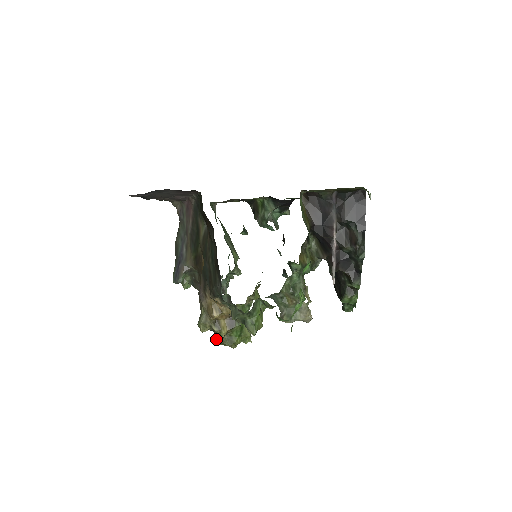
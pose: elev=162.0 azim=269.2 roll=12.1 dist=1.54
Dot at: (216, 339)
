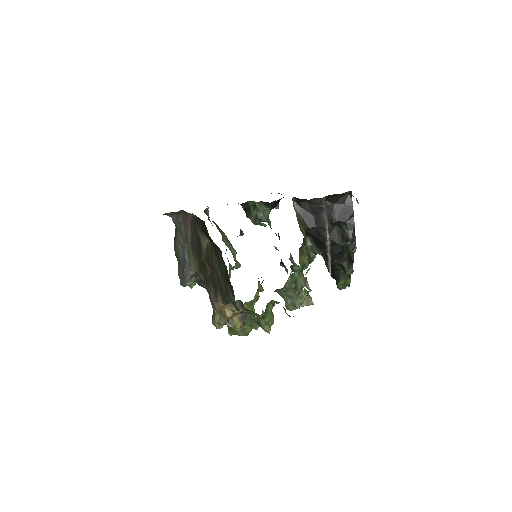
Dot at: (230, 331)
